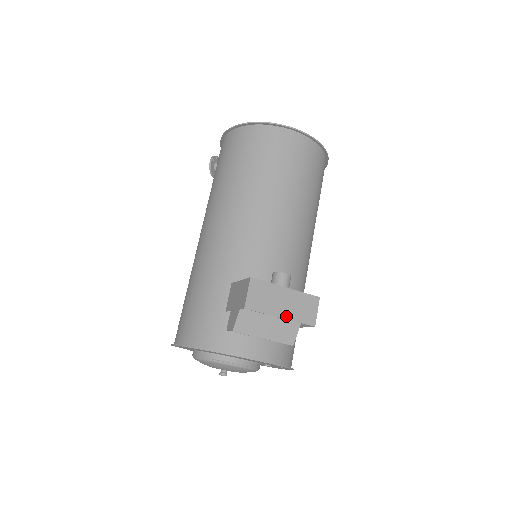
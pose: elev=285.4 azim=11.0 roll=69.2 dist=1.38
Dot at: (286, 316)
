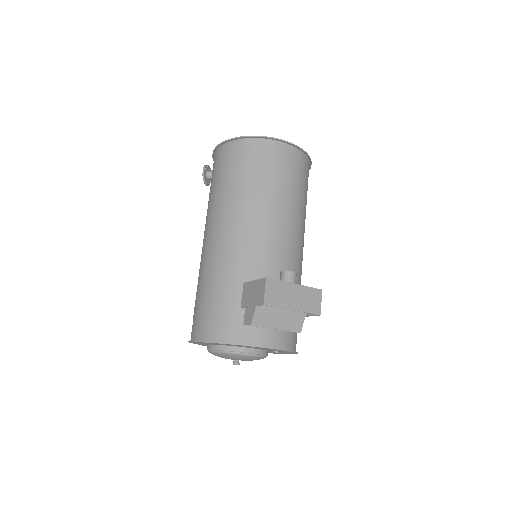
Dot at: (297, 308)
